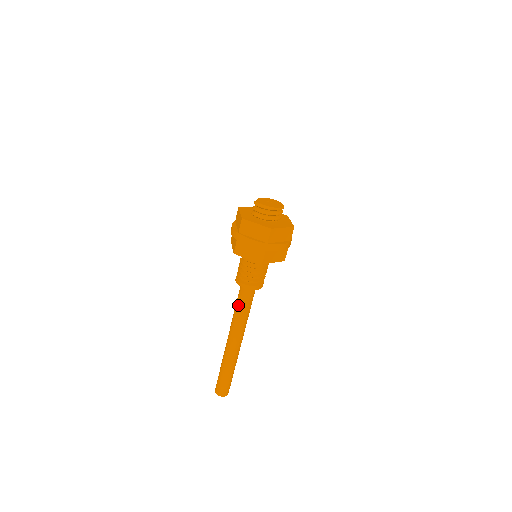
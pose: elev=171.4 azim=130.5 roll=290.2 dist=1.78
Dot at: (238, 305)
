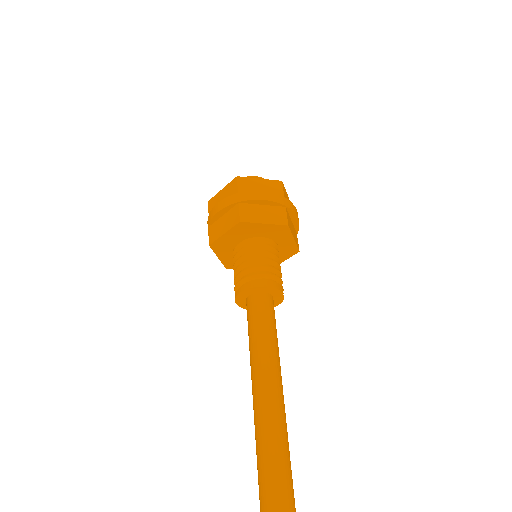
Dot at: (259, 333)
